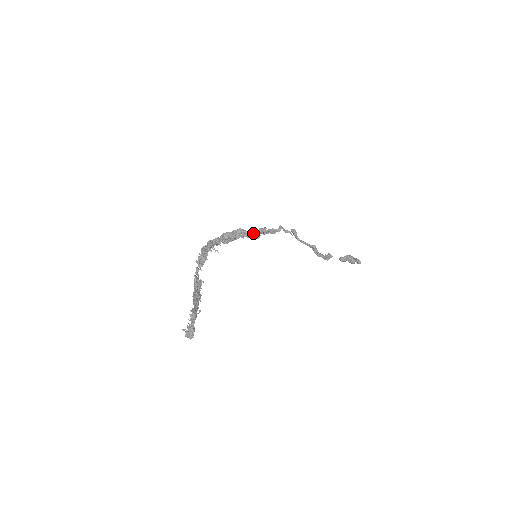
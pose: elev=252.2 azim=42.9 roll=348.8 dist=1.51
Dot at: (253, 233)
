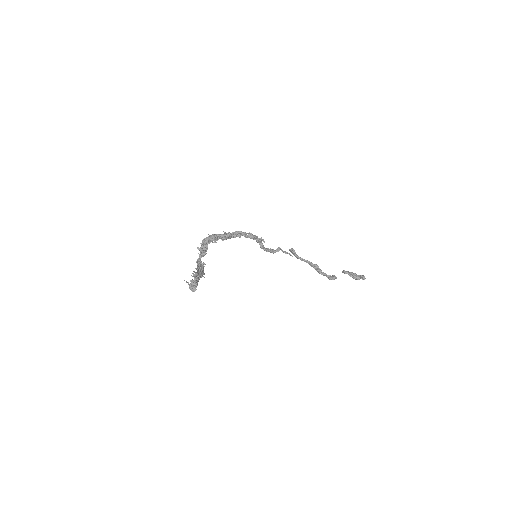
Dot at: (249, 233)
